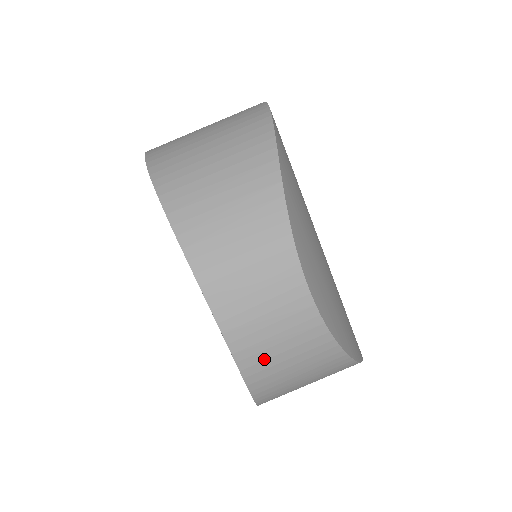
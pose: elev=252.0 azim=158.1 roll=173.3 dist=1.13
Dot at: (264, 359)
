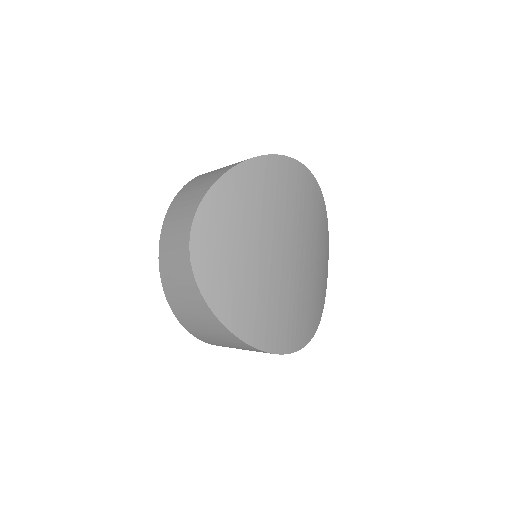
Dot at: (168, 271)
